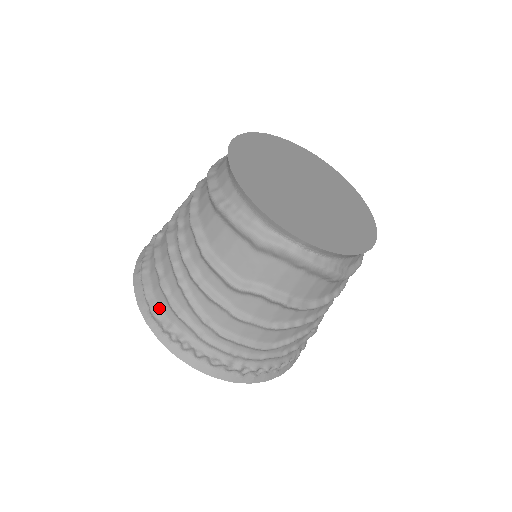
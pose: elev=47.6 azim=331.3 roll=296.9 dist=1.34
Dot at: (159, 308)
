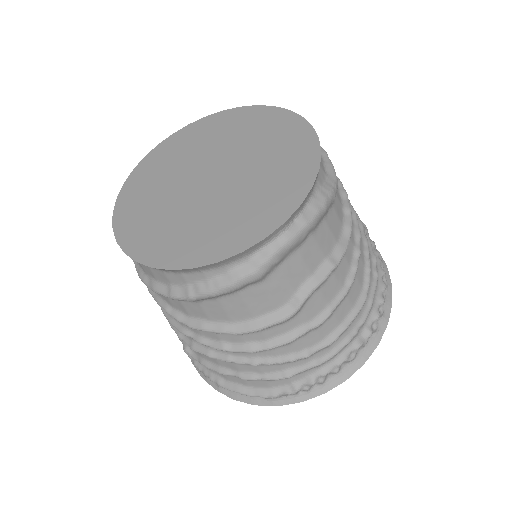
Dot at: (268, 389)
